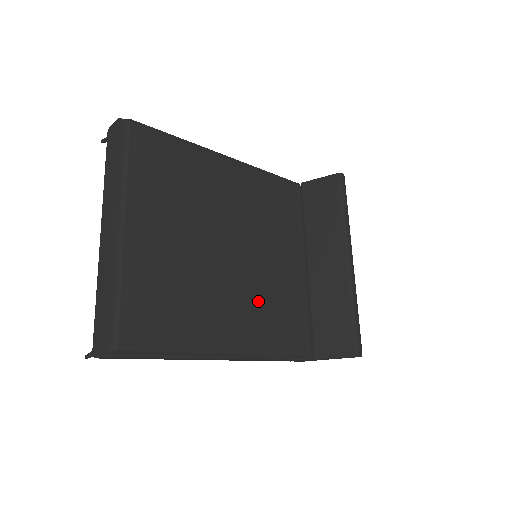
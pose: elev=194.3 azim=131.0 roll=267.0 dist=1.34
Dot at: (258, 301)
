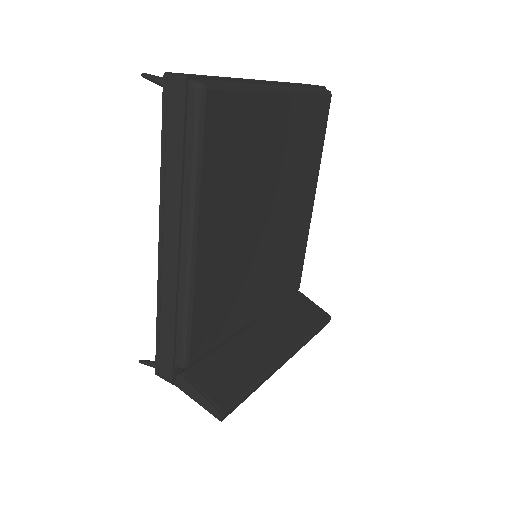
Dot at: (231, 268)
